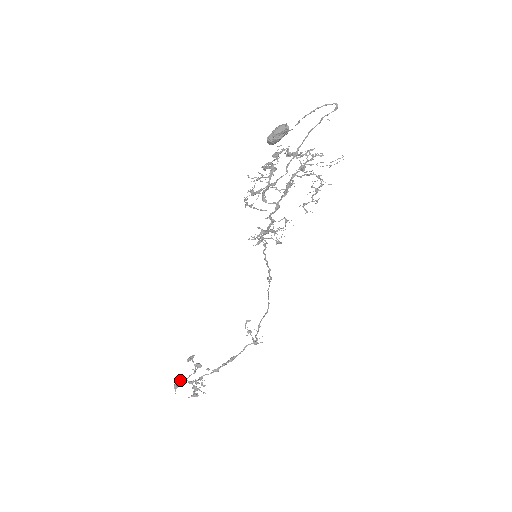
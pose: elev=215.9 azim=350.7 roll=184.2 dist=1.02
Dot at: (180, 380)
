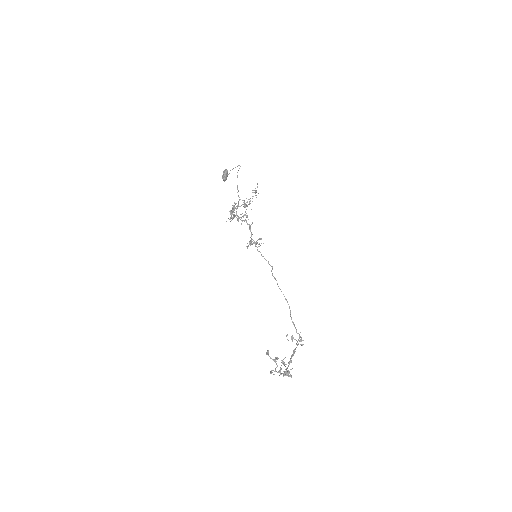
Dot at: (271, 371)
